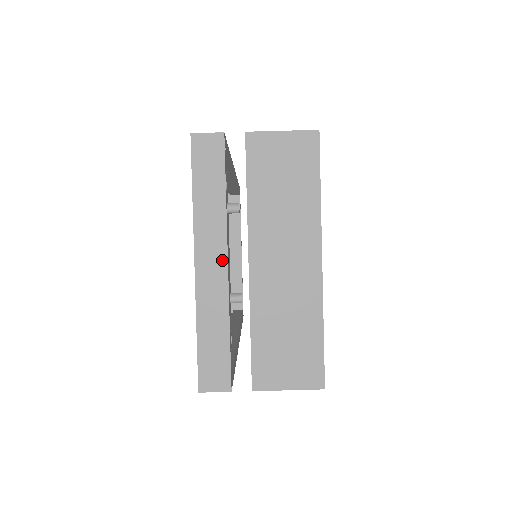
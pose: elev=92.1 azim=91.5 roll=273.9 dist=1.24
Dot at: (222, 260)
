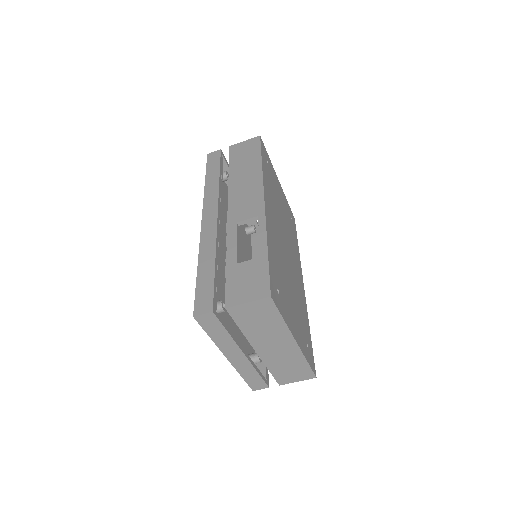
Dot at: (240, 354)
